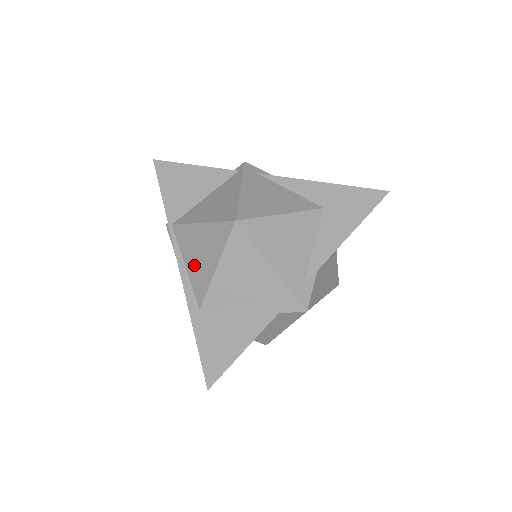
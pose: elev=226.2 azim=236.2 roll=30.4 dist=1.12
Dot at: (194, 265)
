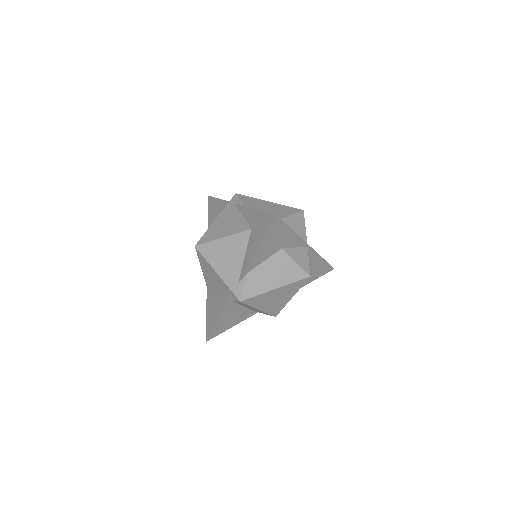
Dot at: occluded
